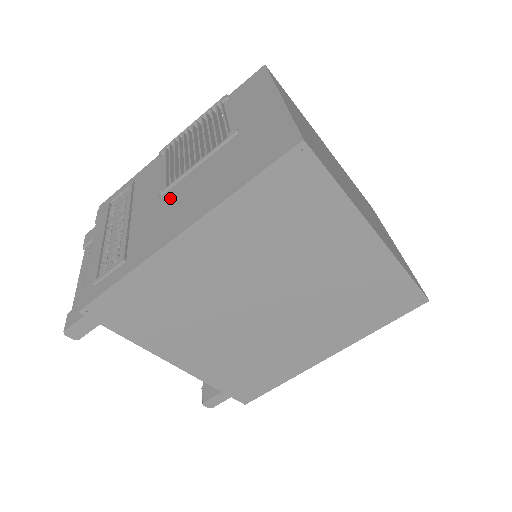
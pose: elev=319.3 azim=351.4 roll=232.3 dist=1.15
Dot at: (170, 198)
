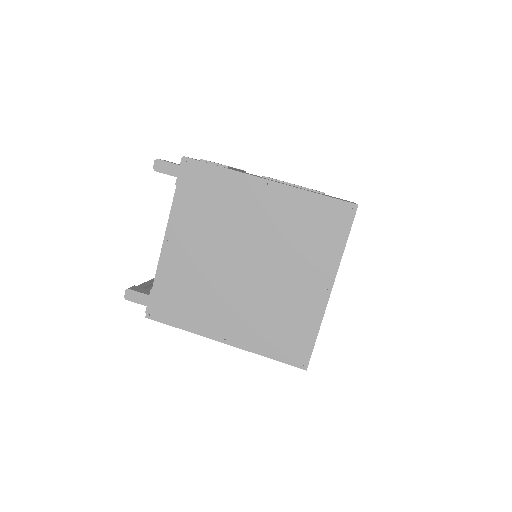
Dot at: occluded
